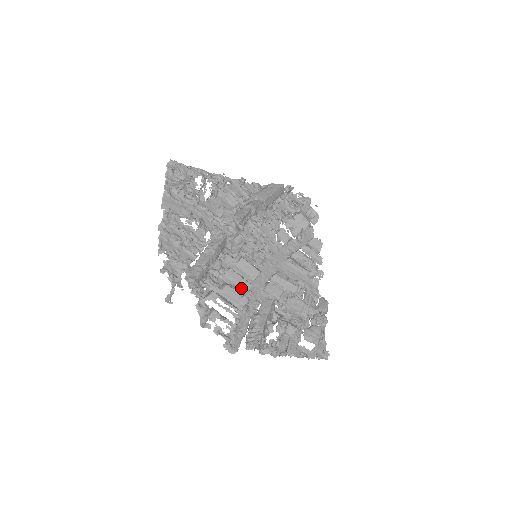
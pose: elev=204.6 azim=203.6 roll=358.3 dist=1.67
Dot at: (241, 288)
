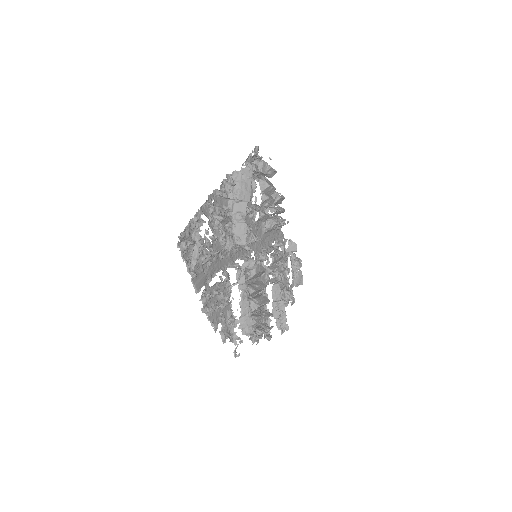
Dot at: occluded
